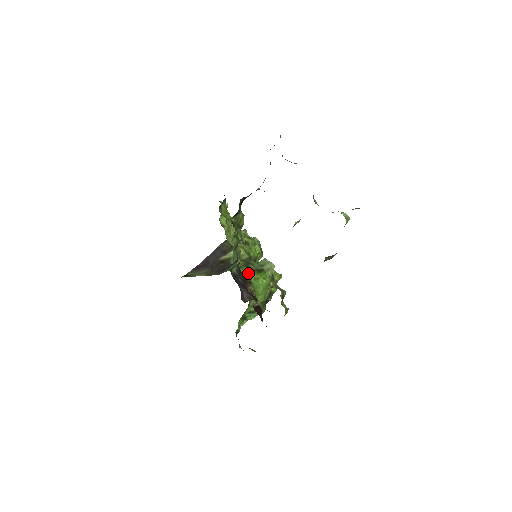
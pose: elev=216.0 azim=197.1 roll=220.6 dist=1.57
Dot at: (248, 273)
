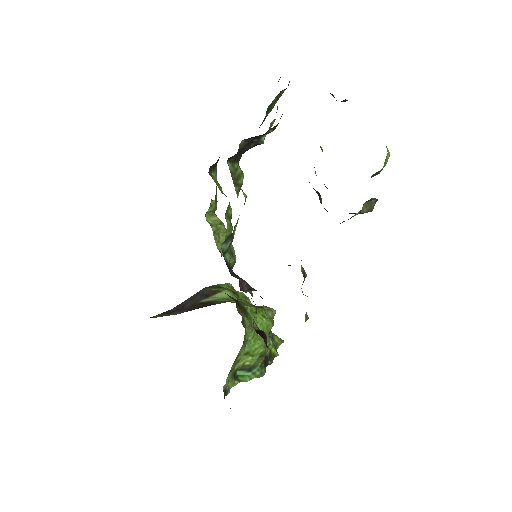
Dot at: (242, 302)
